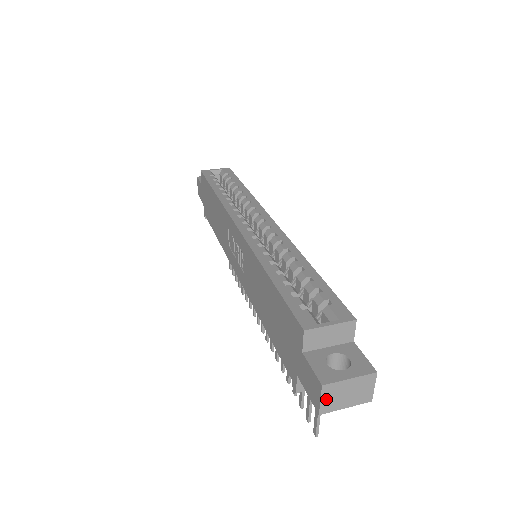
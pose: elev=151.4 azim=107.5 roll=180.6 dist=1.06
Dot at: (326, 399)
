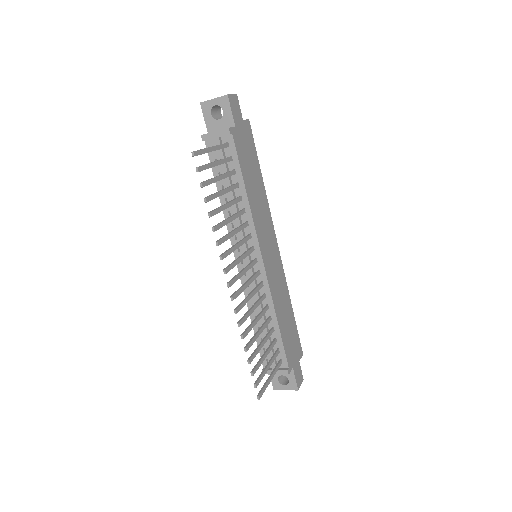
Dot at: occluded
